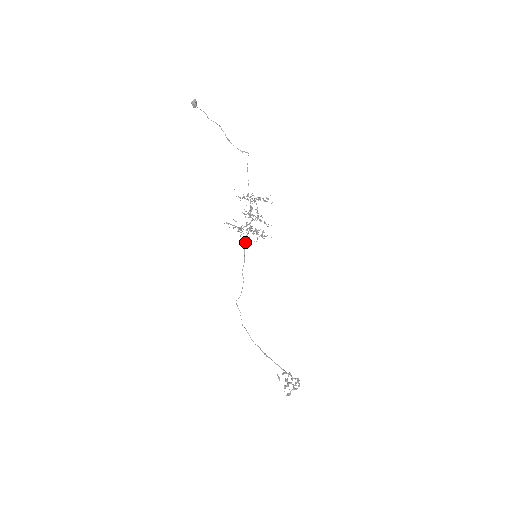
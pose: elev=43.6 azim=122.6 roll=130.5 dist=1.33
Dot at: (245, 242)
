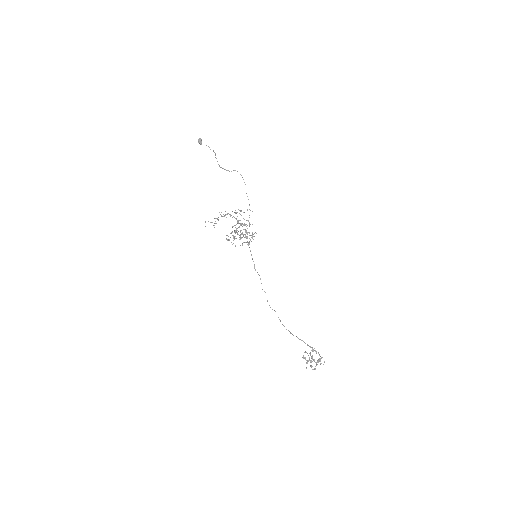
Dot at: occluded
